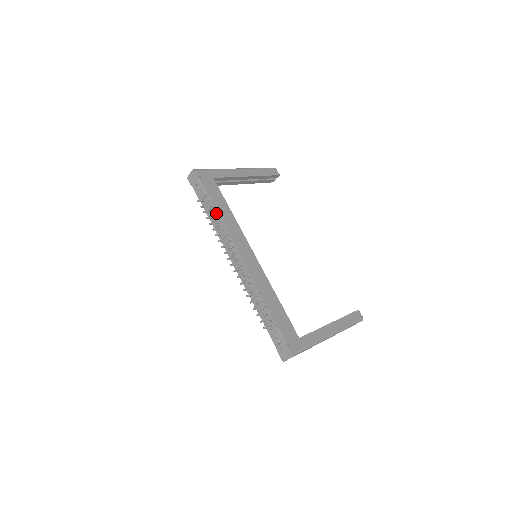
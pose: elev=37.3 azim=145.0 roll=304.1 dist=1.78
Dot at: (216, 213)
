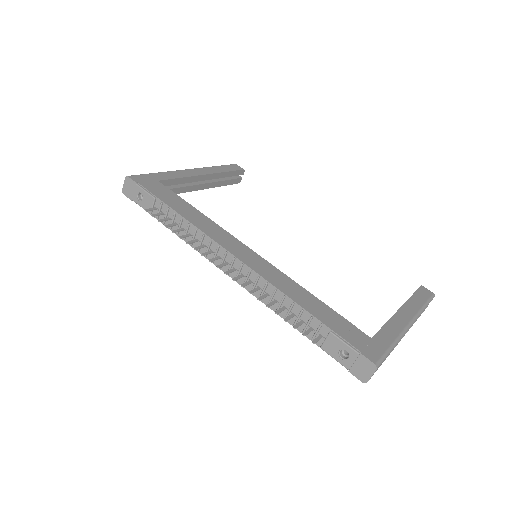
Dot at: (177, 216)
